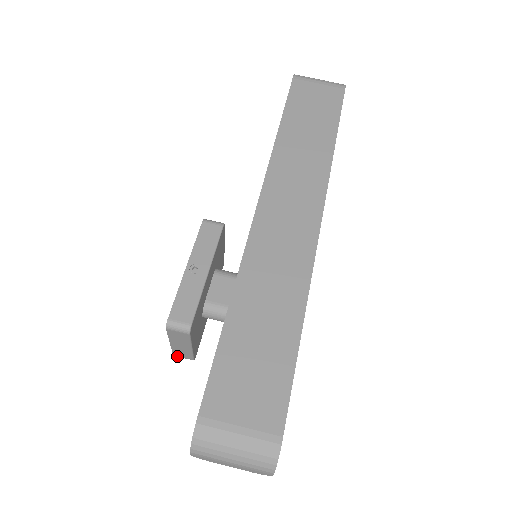
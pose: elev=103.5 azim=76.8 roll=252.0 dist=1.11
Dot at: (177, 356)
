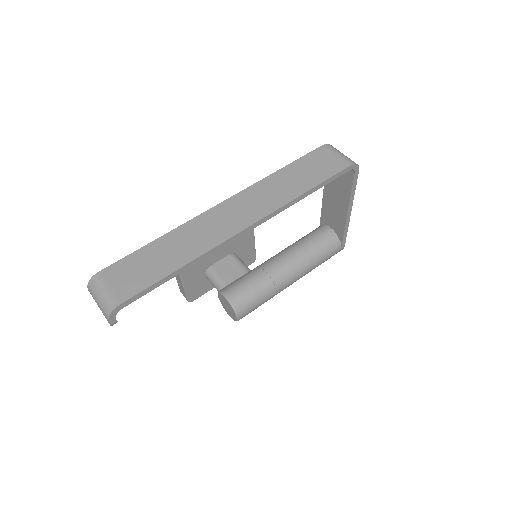
Dot at: (182, 293)
